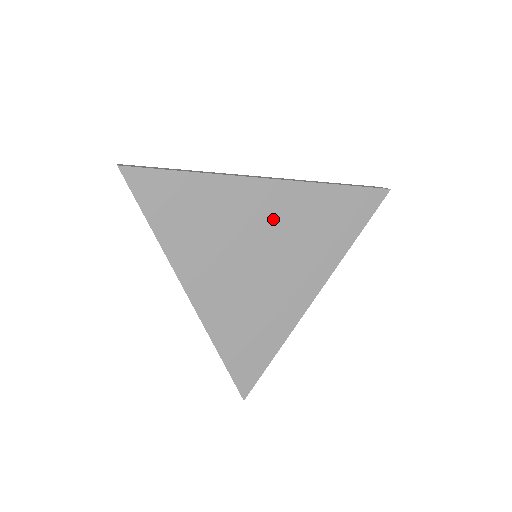
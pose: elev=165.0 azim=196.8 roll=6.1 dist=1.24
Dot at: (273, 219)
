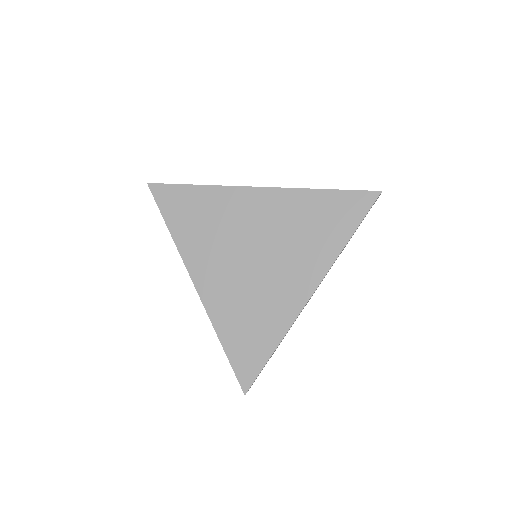
Dot at: (266, 221)
